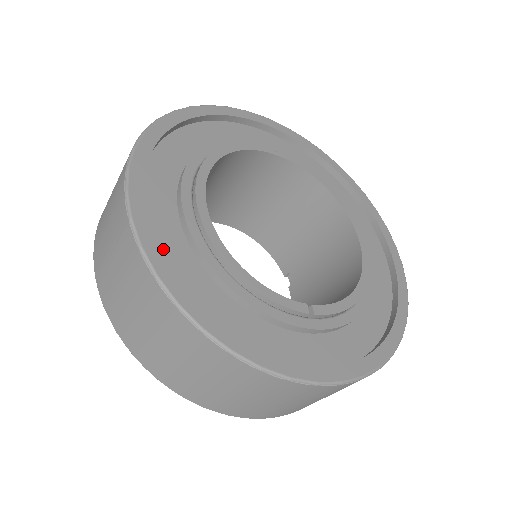
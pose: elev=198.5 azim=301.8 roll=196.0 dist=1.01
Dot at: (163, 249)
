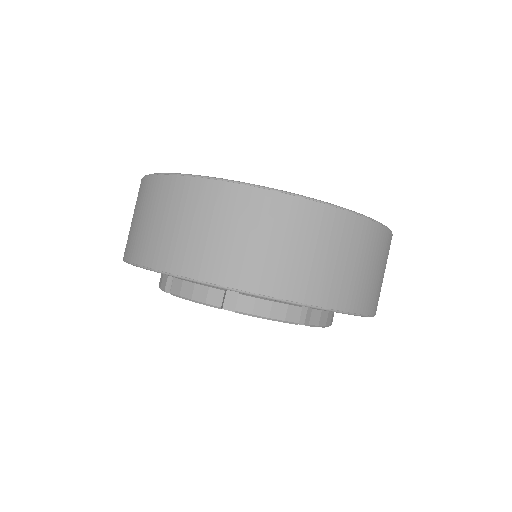
Dot at: occluded
